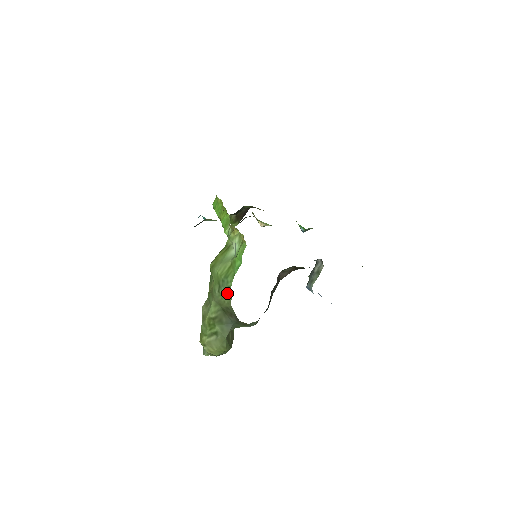
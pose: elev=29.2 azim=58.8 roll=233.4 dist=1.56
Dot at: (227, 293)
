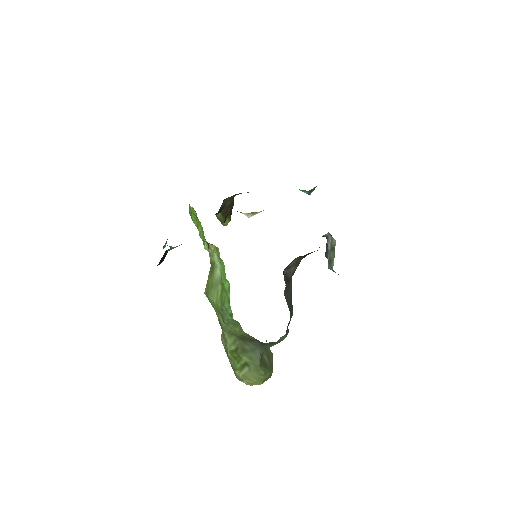
Dot at: (233, 321)
